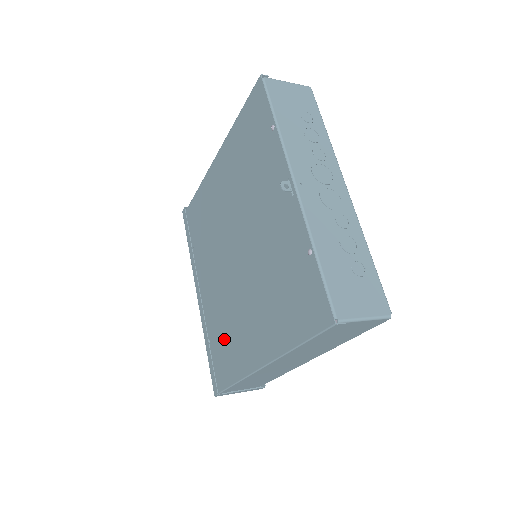
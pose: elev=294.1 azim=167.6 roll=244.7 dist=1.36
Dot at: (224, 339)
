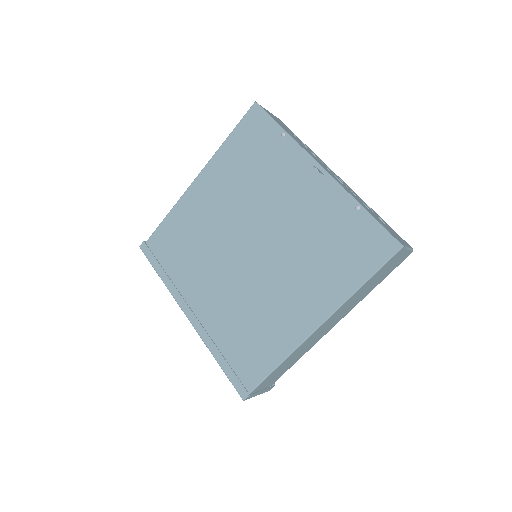
Dot at: (246, 336)
